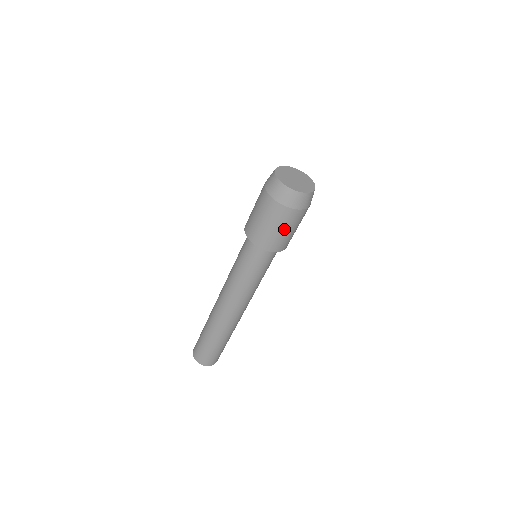
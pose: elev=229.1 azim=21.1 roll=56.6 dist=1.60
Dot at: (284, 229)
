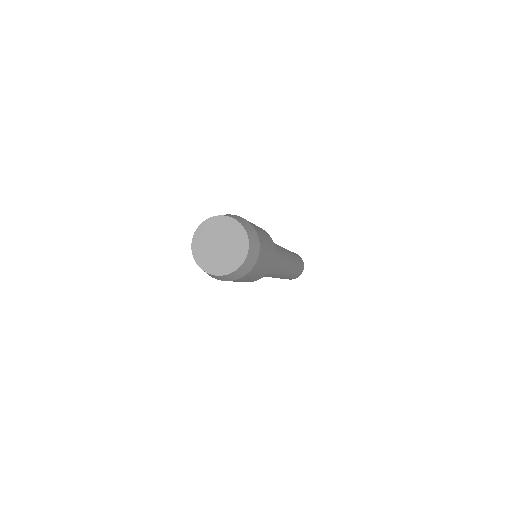
Dot at: (239, 281)
